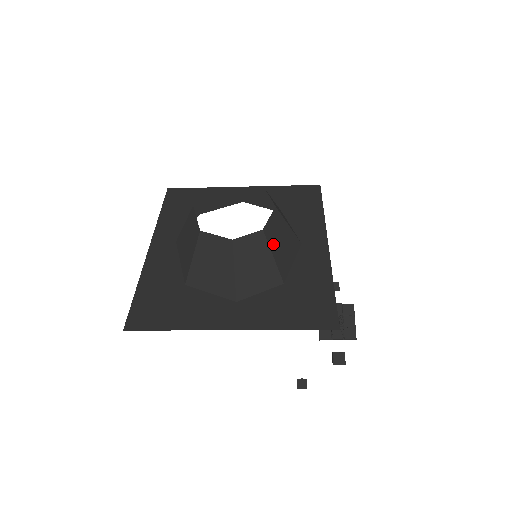
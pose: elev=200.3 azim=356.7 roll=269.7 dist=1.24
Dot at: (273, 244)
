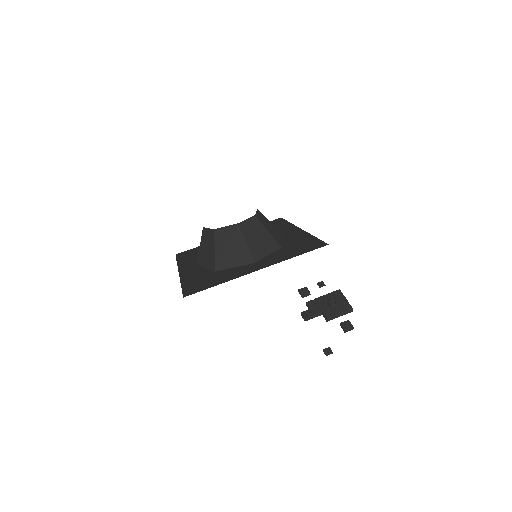
Dot at: (265, 225)
